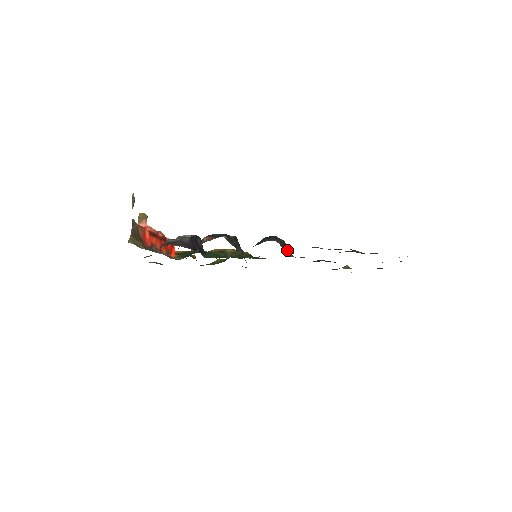
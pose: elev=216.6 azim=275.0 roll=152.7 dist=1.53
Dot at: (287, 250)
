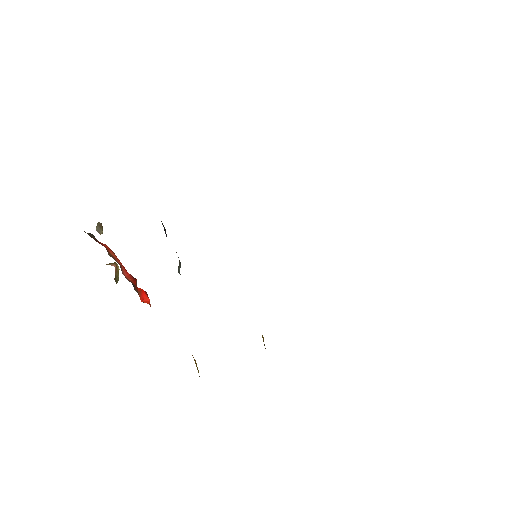
Dot at: occluded
